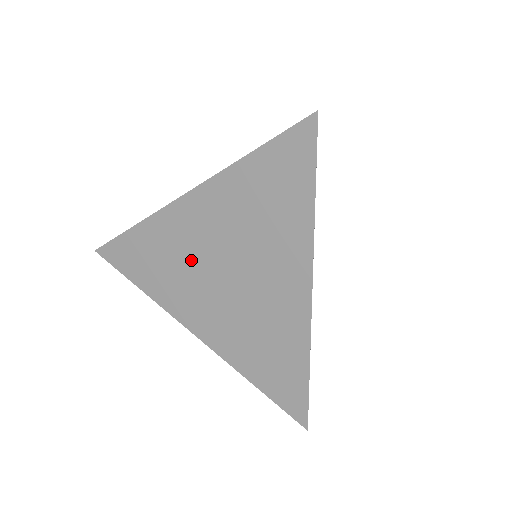
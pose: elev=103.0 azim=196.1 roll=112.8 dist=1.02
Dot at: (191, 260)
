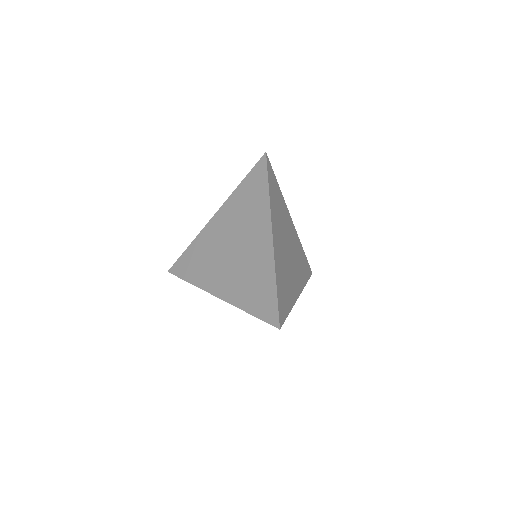
Dot at: (215, 250)
